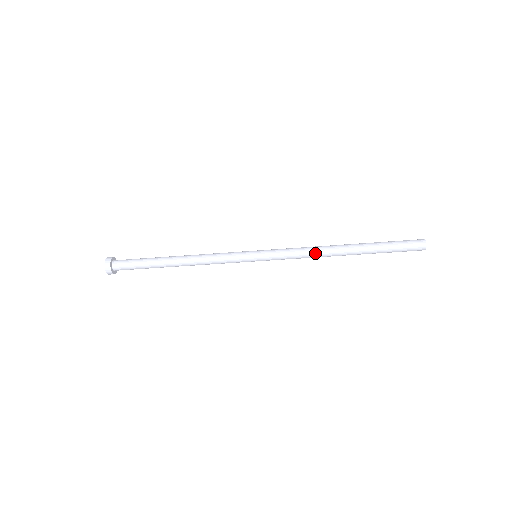
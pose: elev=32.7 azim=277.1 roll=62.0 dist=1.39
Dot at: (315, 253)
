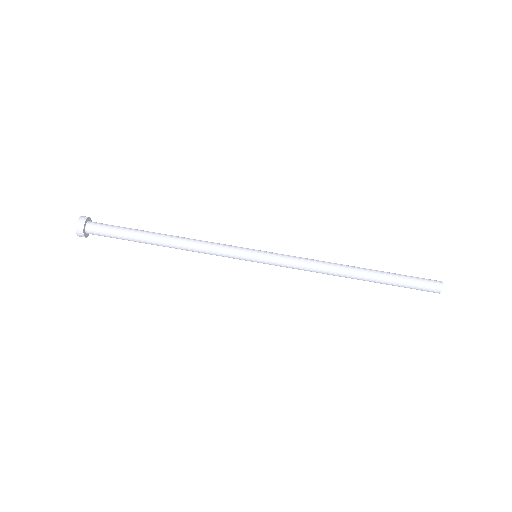
Dot at: (323, 269)
